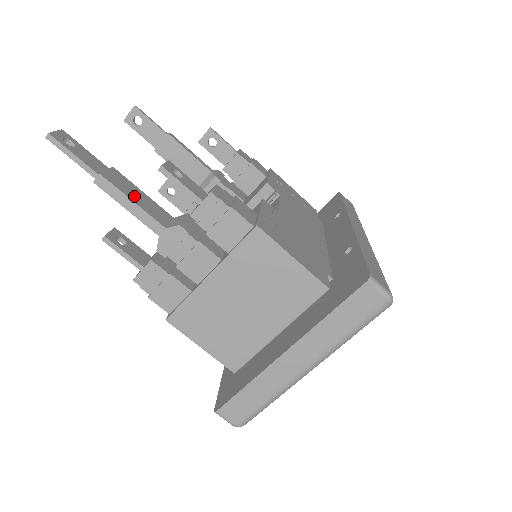
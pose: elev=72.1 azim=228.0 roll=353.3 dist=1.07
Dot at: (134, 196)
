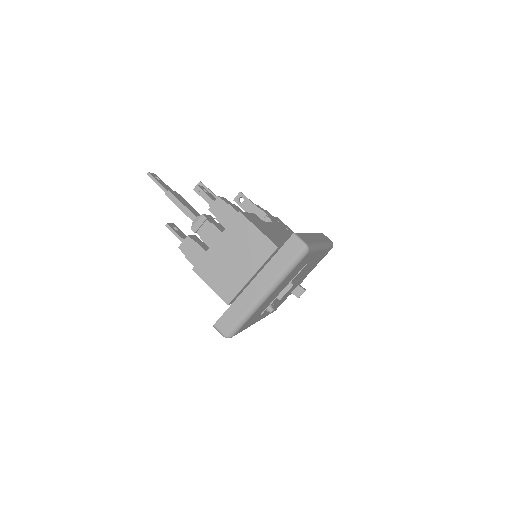
Dot at: (183, 202)
